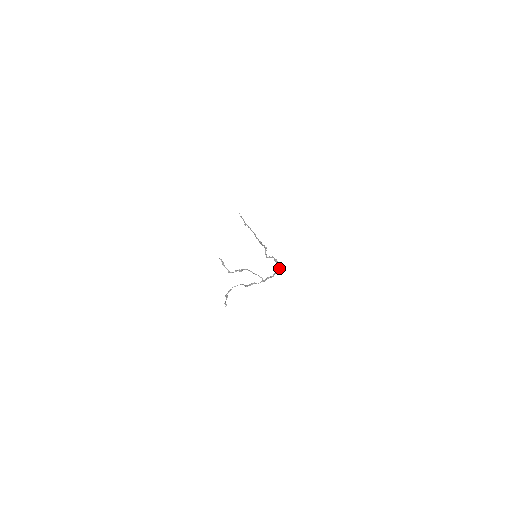
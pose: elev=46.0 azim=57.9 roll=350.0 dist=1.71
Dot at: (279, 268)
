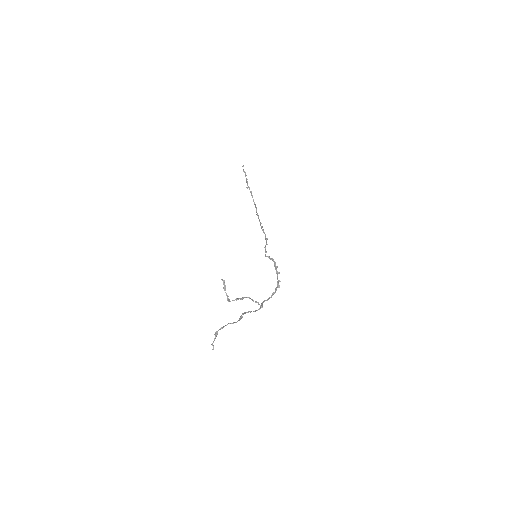
Dot at: occluded
